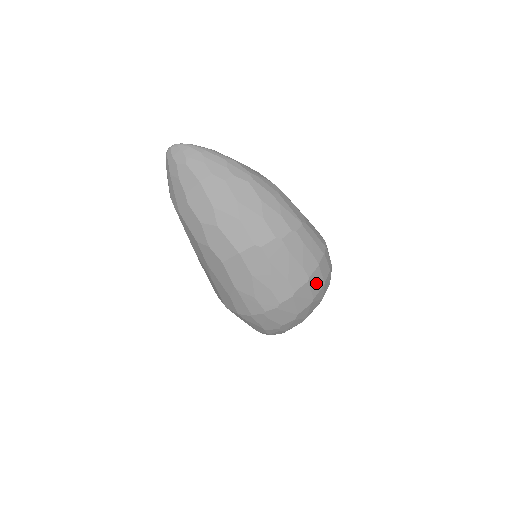
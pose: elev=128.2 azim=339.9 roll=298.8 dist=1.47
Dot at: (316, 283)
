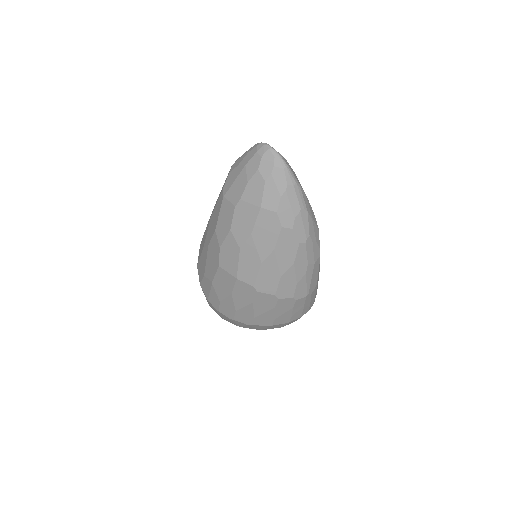
Dot at: (275, 327)
